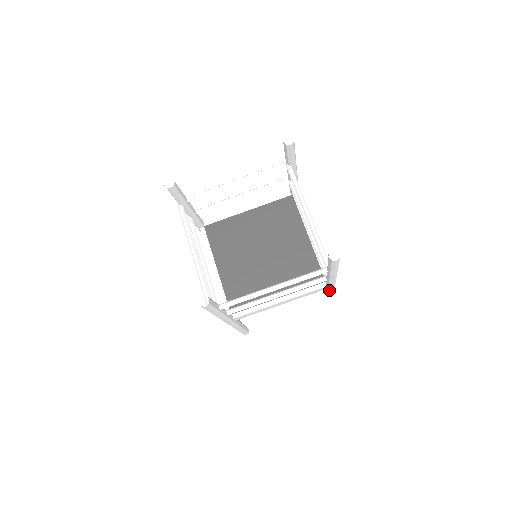
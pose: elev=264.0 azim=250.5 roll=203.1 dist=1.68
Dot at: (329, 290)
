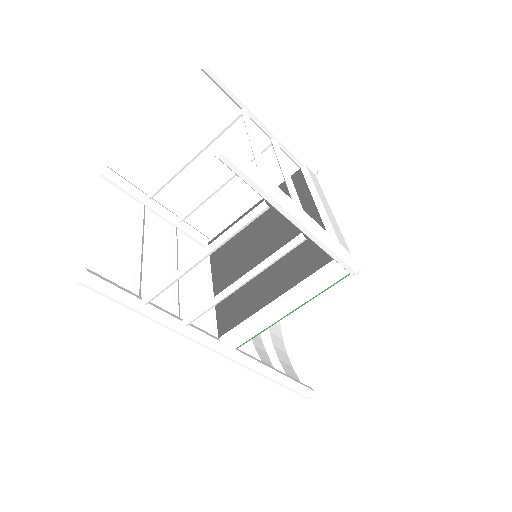
Dot at: (353, 273)
